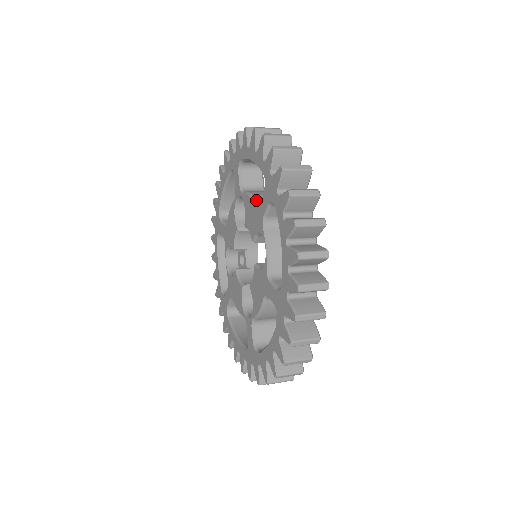
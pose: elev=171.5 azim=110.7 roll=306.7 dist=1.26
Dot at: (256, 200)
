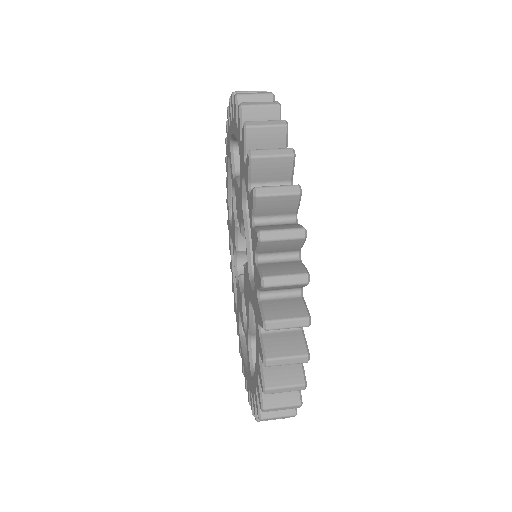
Dot at: occluded
